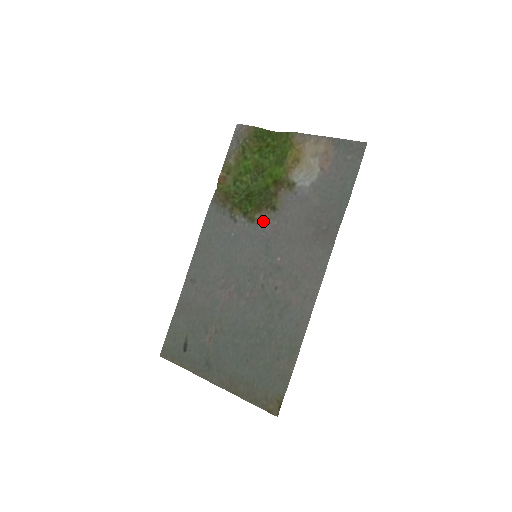
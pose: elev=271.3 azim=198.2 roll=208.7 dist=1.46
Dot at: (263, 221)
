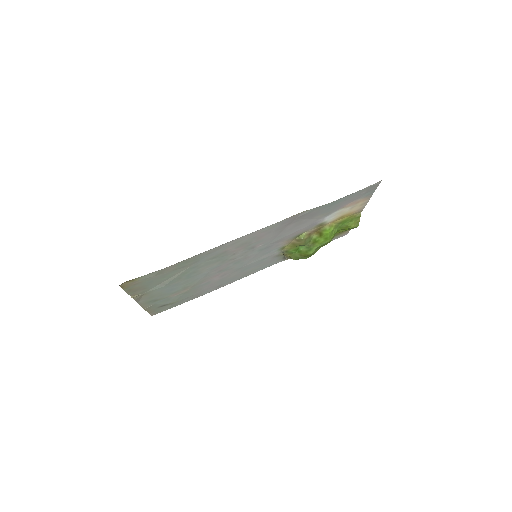
Dot at: (285, 243)
